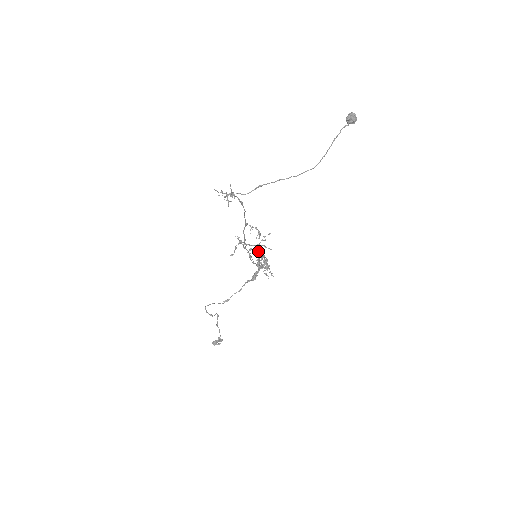
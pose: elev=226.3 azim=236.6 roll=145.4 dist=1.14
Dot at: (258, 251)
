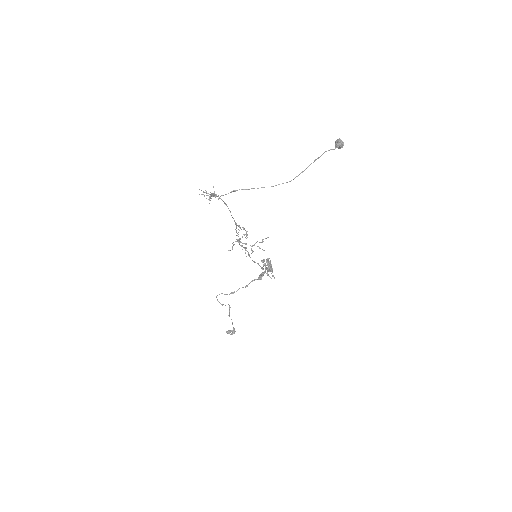
Dot at: (252, 250)
